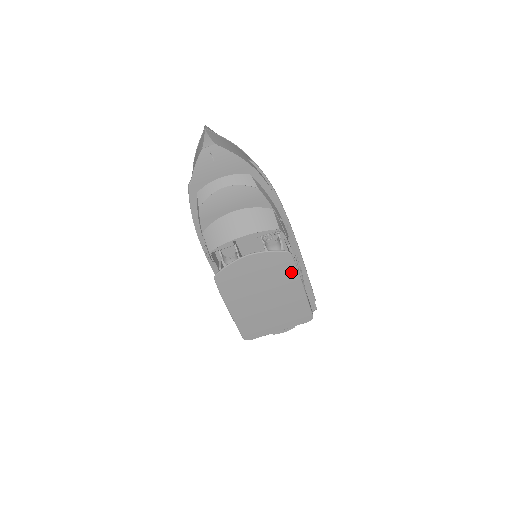
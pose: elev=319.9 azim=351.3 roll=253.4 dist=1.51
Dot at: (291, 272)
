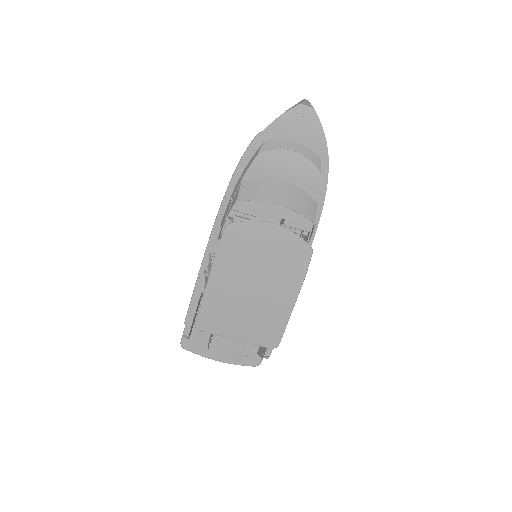
Dot at: (298, 273)
